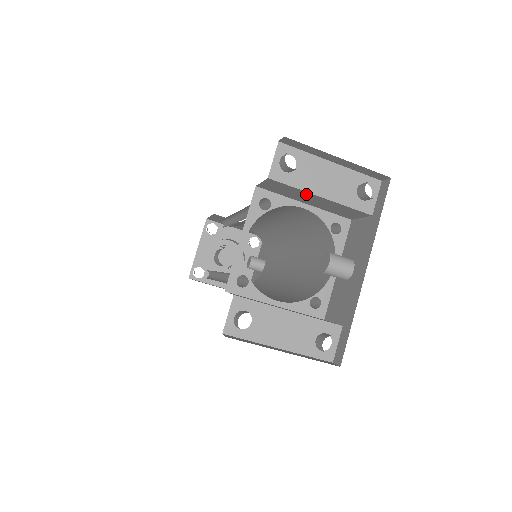
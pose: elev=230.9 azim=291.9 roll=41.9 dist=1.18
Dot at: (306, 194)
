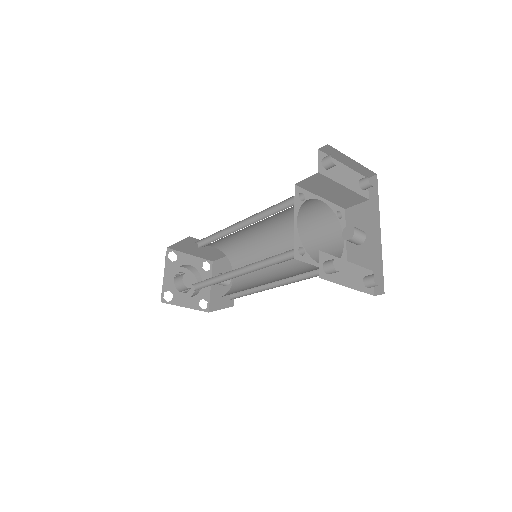
Dot at: (334, 186)
